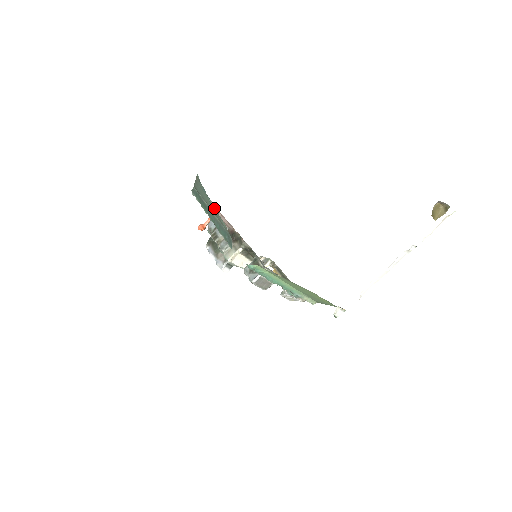
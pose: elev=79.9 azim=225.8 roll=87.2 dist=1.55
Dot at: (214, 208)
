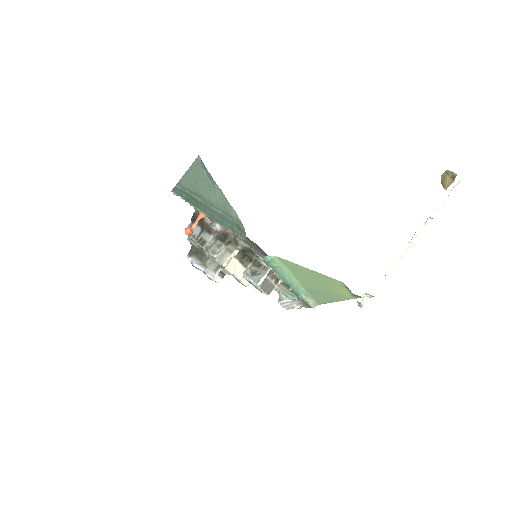
Dot at: (219, 195)
